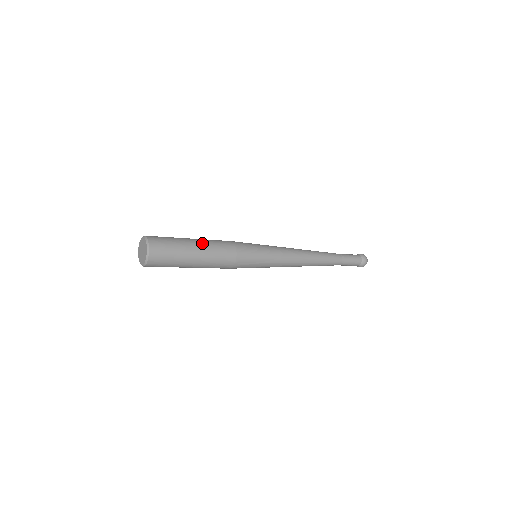
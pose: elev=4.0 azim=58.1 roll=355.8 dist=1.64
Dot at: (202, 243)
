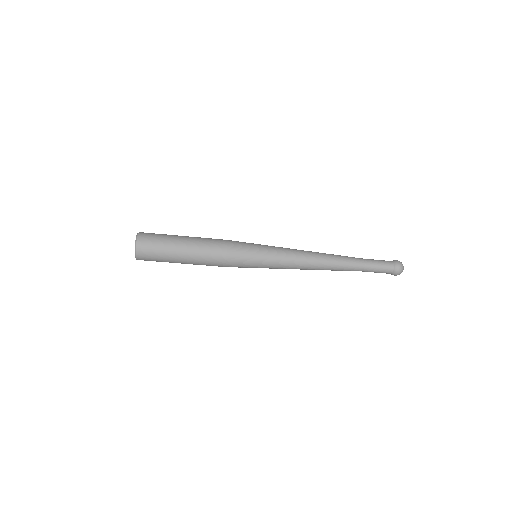
Dot at: (192, 237)
